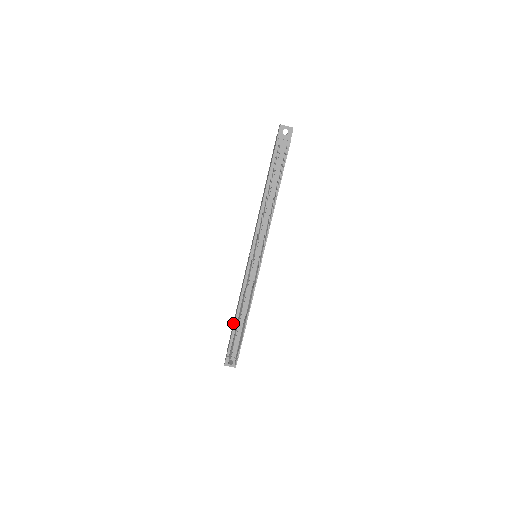
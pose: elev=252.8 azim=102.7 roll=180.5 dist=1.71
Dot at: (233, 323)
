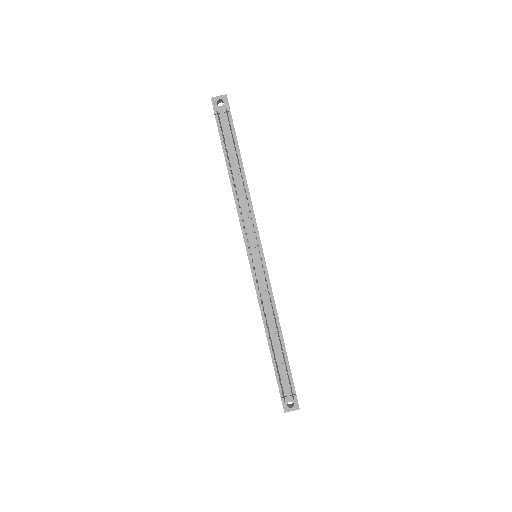
Dot at: occluded
